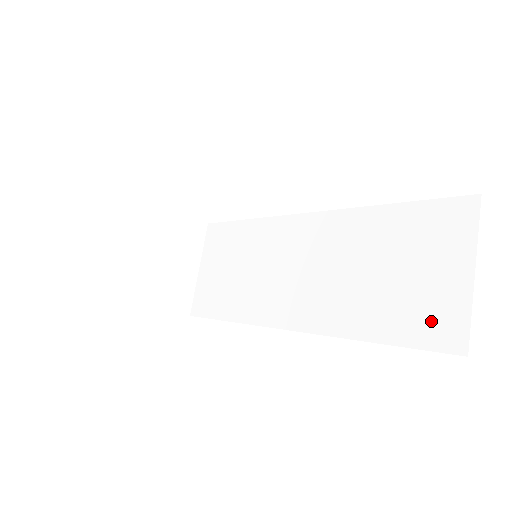
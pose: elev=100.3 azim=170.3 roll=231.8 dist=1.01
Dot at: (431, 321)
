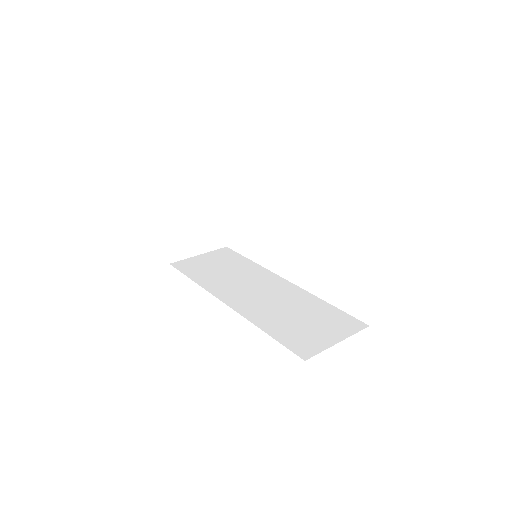
Dot at: (302, 342)
